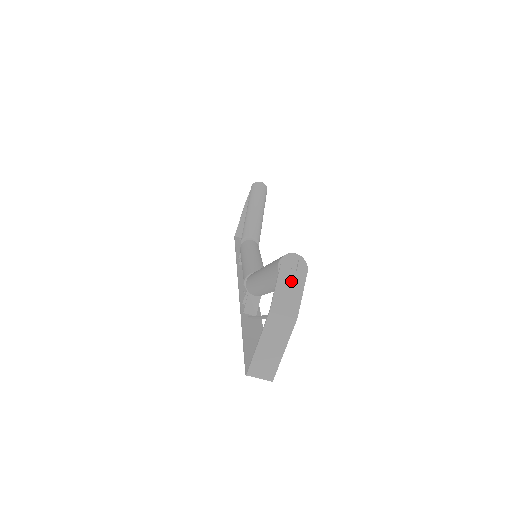
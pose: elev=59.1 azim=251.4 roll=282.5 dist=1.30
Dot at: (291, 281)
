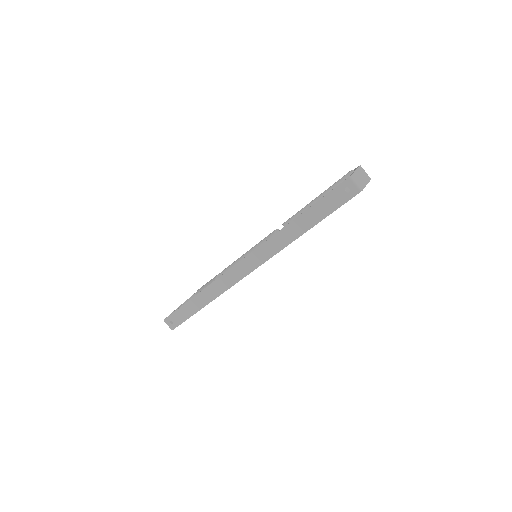
Dot at: occluded
